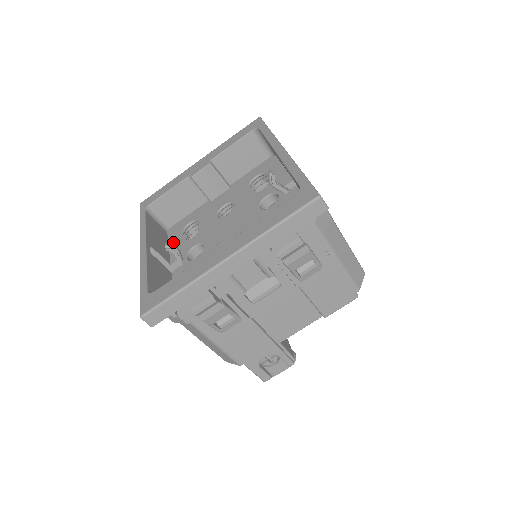
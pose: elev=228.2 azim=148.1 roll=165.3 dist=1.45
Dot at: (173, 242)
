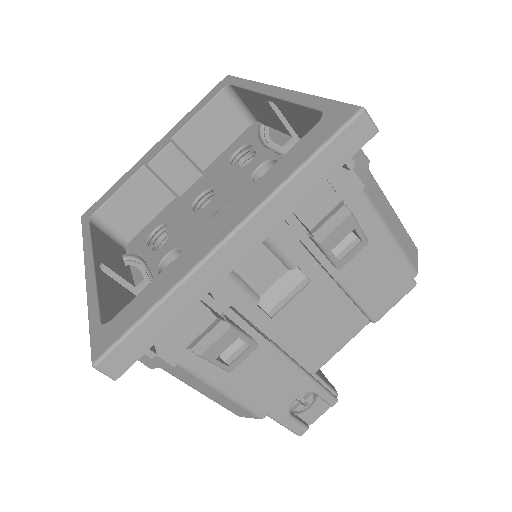
Dot at: occluded
